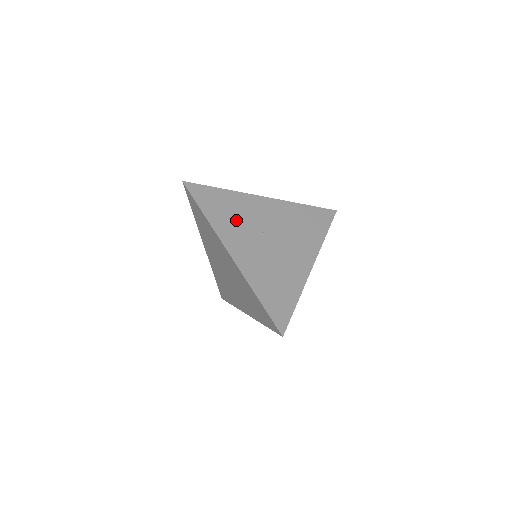
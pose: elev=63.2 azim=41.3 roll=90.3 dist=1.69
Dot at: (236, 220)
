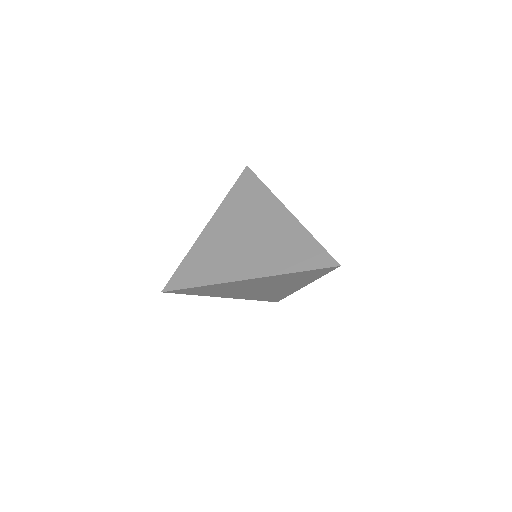
Dot at: occluded
